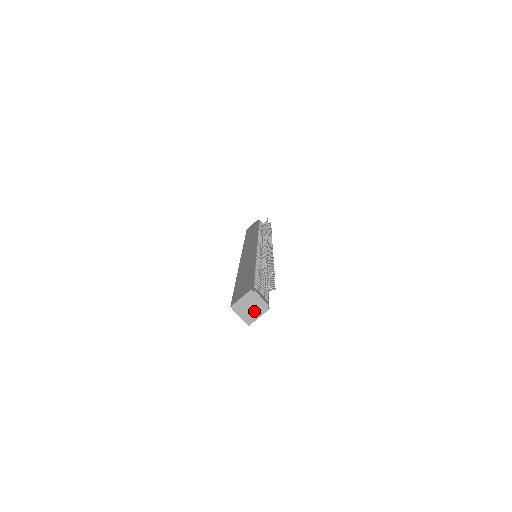
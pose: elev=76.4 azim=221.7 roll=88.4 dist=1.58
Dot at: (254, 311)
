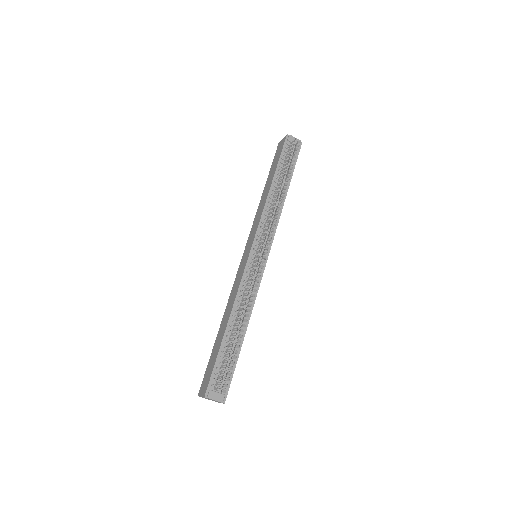
Dot at: (215, 401)
